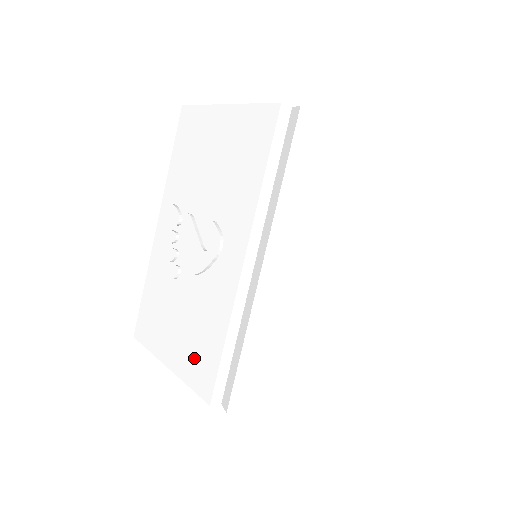
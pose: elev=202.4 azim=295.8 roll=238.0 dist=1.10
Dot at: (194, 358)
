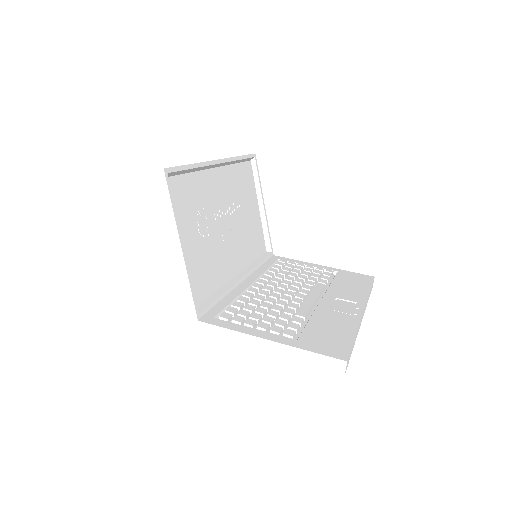
Dot at: occluded
